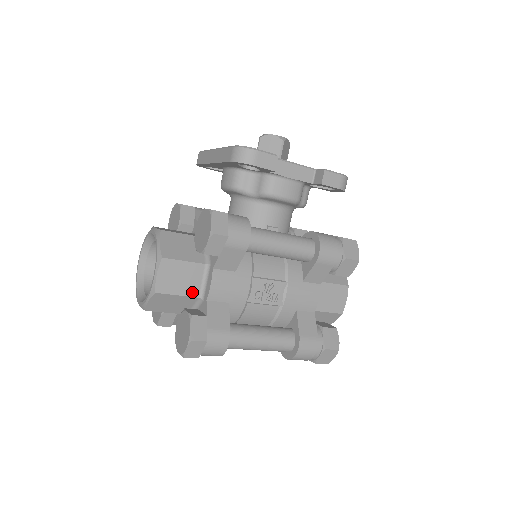
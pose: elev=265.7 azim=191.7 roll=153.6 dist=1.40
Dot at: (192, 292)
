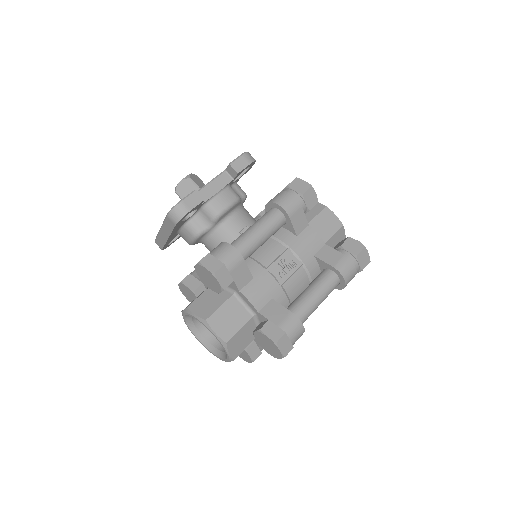
Dot at: (245, 318)
